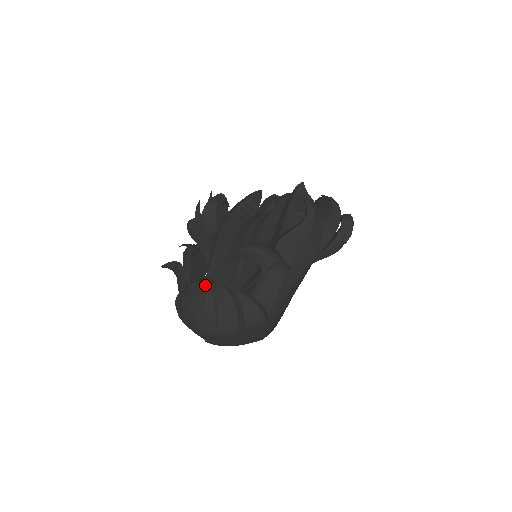
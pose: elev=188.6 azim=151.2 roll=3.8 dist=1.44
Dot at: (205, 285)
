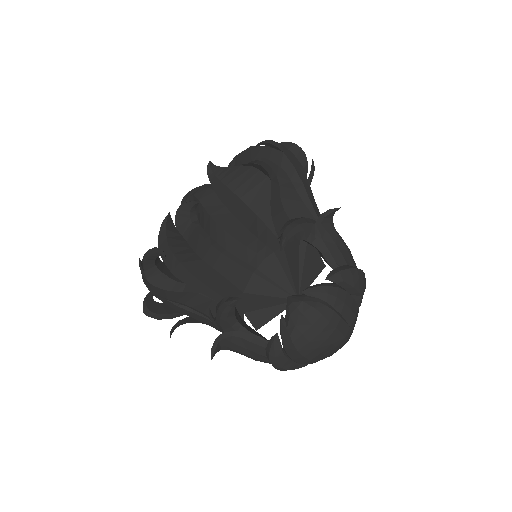
Dot at: (302, 305)
